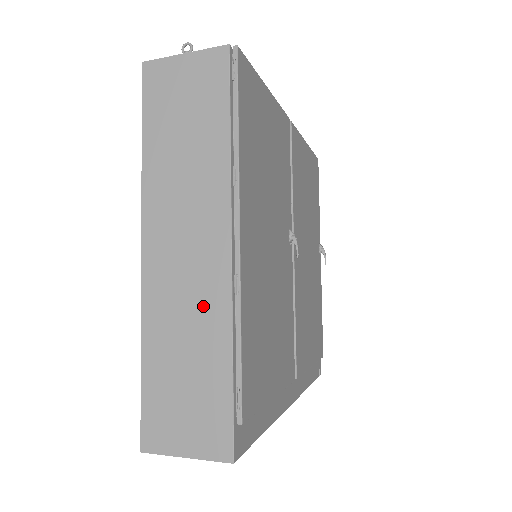
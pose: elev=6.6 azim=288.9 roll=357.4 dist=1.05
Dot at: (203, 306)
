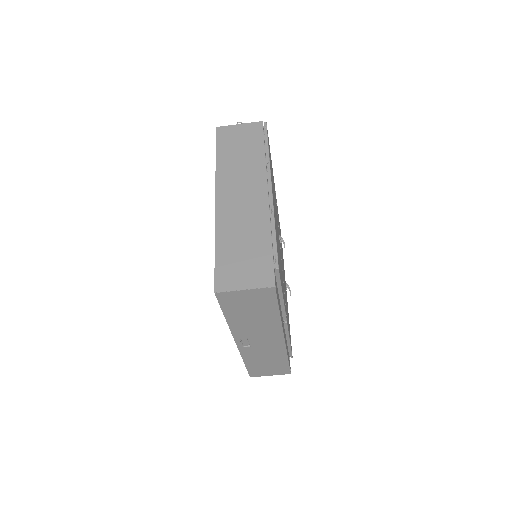
Dot at: (253, 218)
